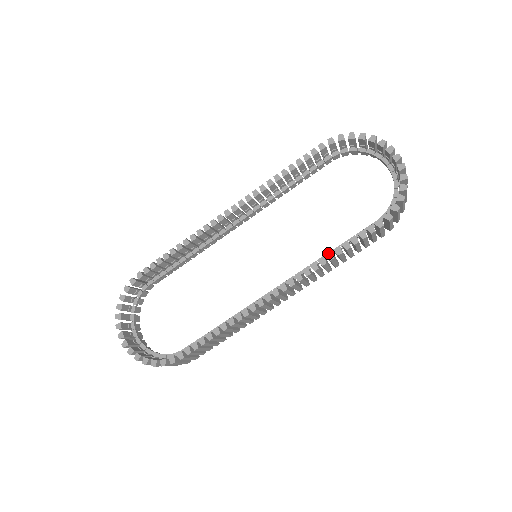
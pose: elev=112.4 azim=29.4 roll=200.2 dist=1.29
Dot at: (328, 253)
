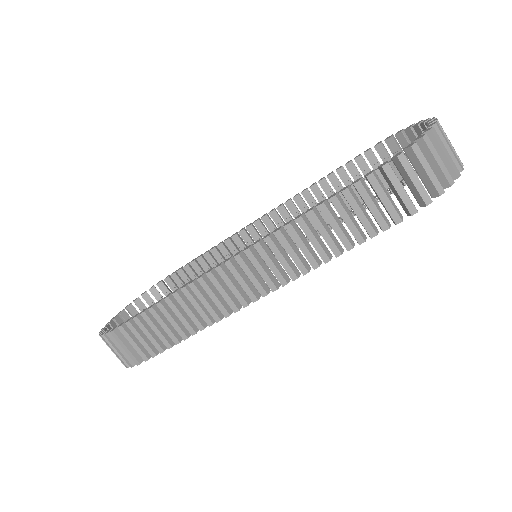
Dot at: occluded
